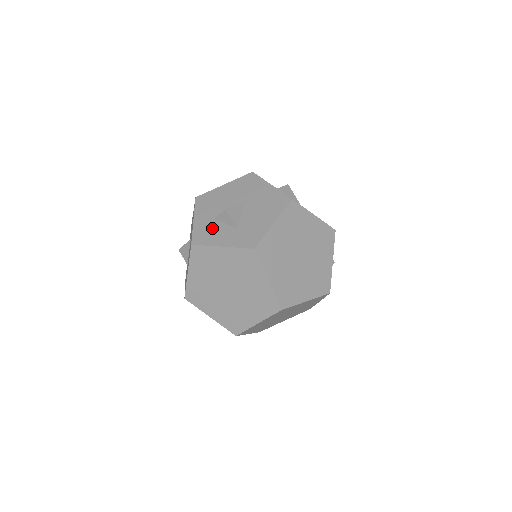
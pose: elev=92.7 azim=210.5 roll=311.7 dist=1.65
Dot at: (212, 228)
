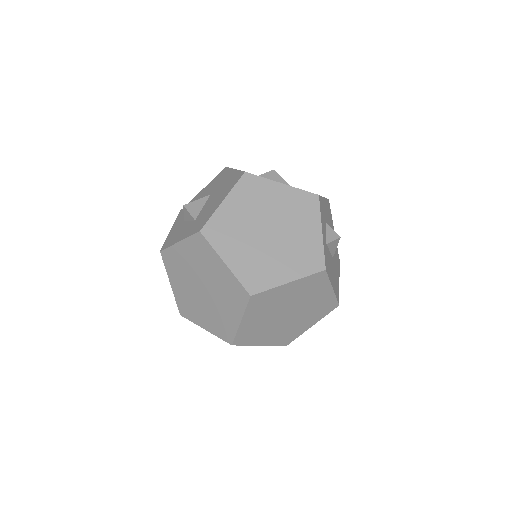
Dot at: (179, 230)
